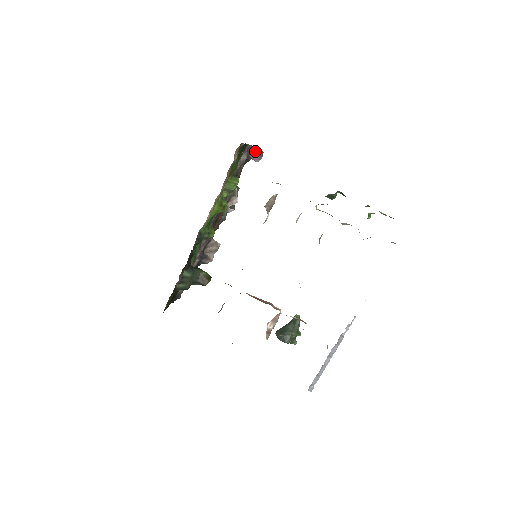
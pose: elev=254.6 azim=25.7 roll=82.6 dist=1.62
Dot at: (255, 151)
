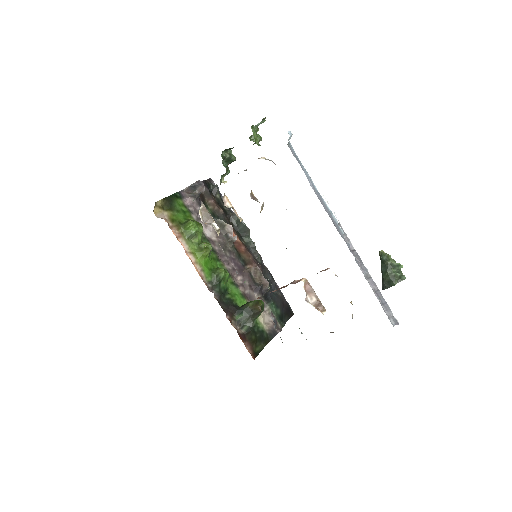
Dot at: (194, 187)
